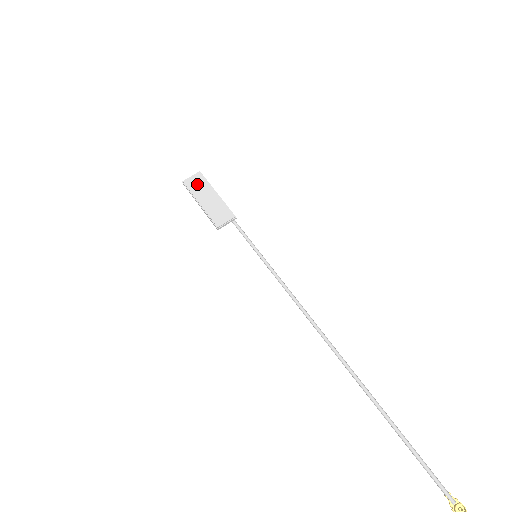
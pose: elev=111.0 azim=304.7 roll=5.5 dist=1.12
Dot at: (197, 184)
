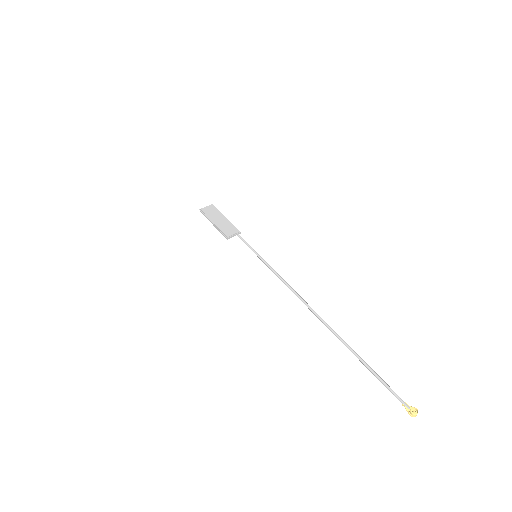
Dot at: (211, 211)
